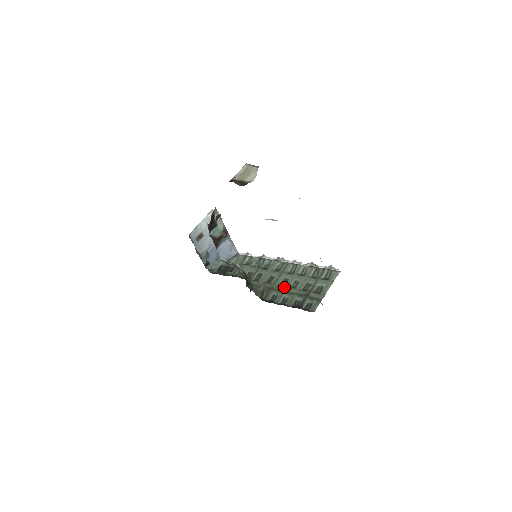
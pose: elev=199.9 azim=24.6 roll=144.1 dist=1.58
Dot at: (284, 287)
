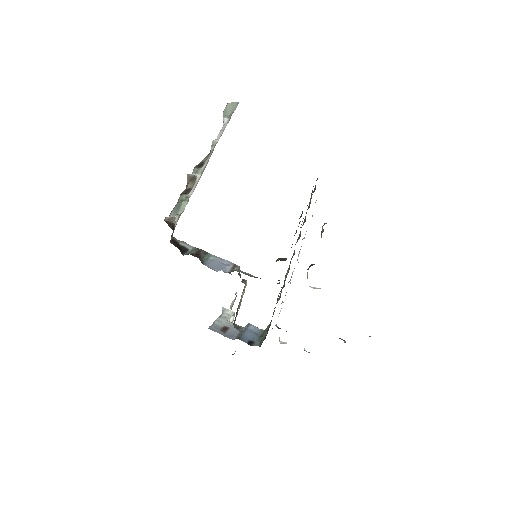
Dot at: occluded
